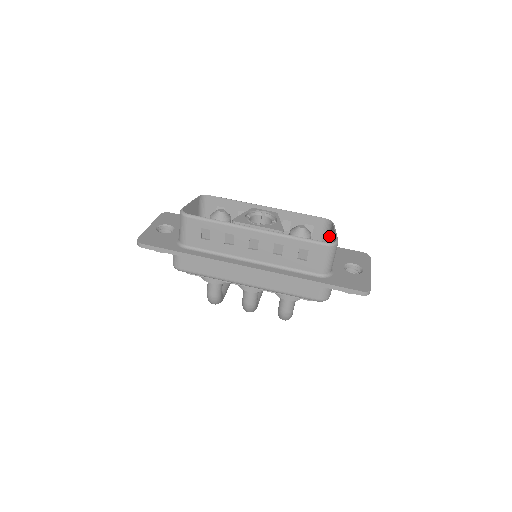
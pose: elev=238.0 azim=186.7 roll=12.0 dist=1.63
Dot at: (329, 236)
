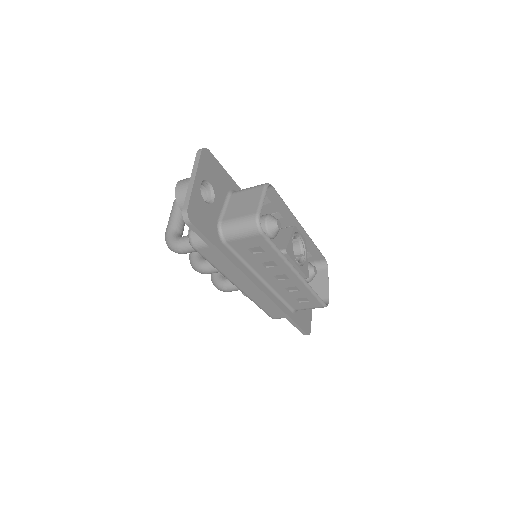
Dot at: occluded
